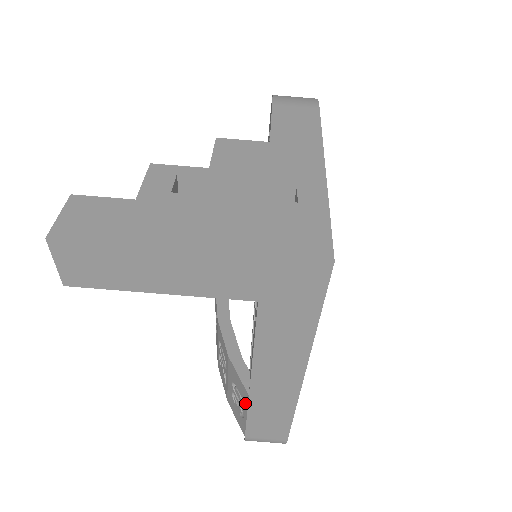
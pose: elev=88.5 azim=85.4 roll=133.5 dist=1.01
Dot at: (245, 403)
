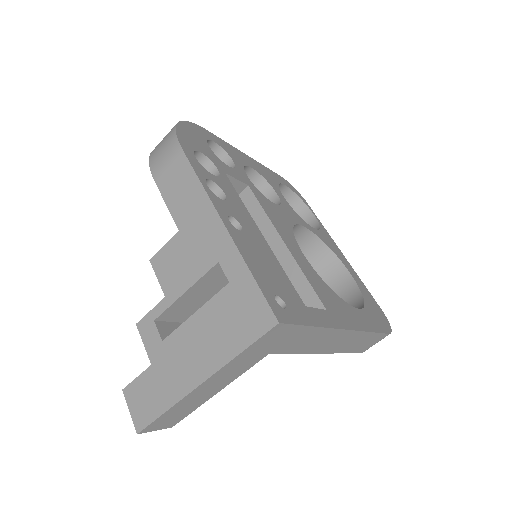
Dot at: occluded
